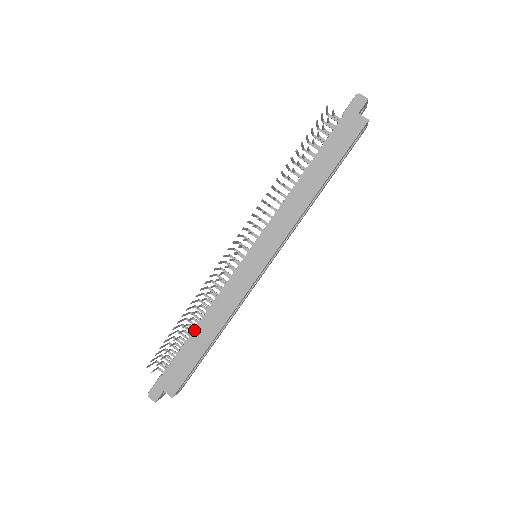
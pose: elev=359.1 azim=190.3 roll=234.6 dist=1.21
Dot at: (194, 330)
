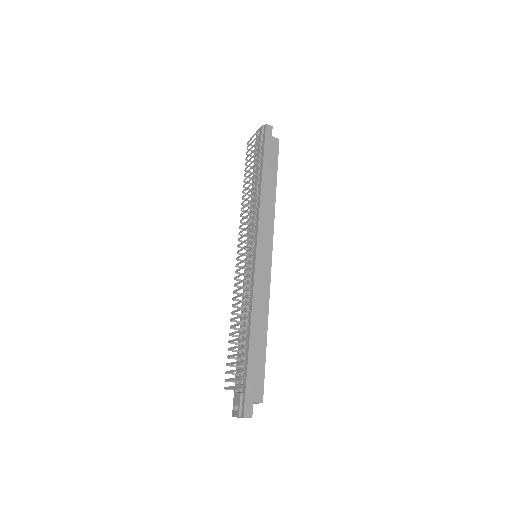
Dot at: (250, 333)
